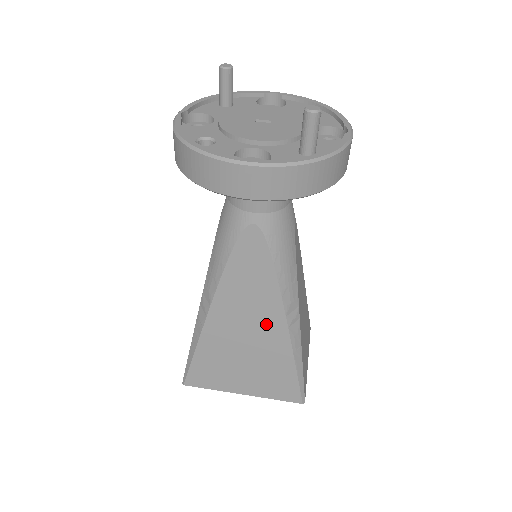
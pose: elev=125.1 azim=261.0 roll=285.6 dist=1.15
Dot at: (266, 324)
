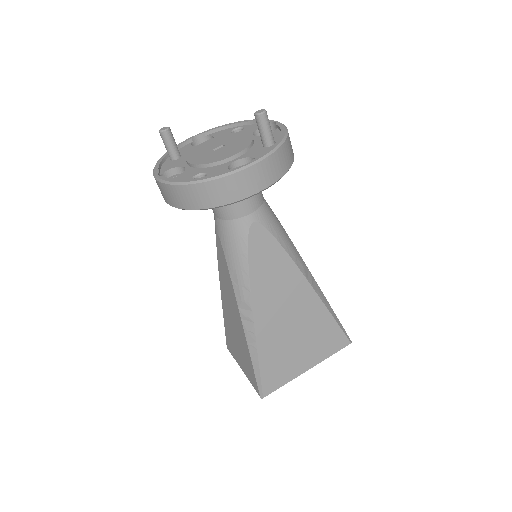
Dot at: (297, 296)
